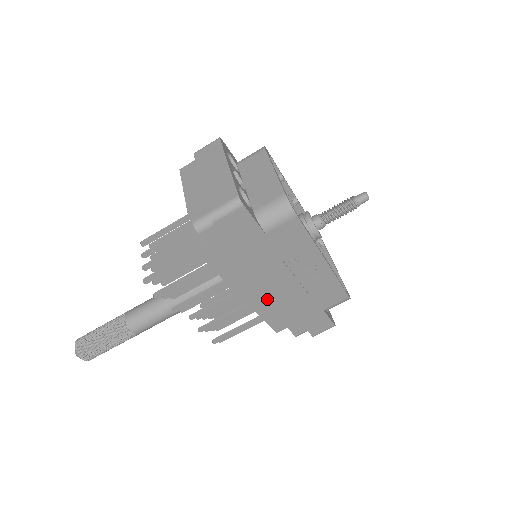
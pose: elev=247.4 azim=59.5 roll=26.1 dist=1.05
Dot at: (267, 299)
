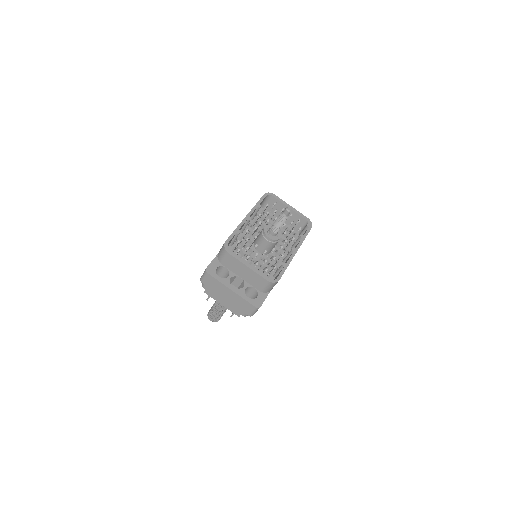
Dot at: occluded
